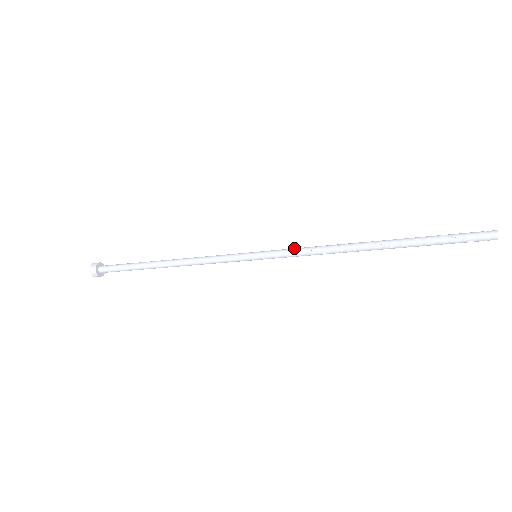
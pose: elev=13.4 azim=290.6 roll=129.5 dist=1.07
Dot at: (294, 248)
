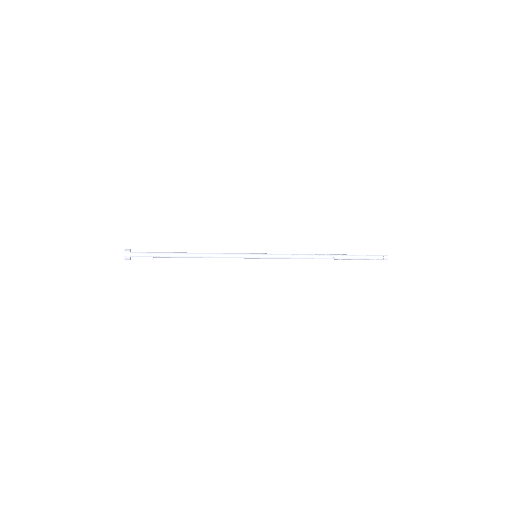
Dot at: occluded
